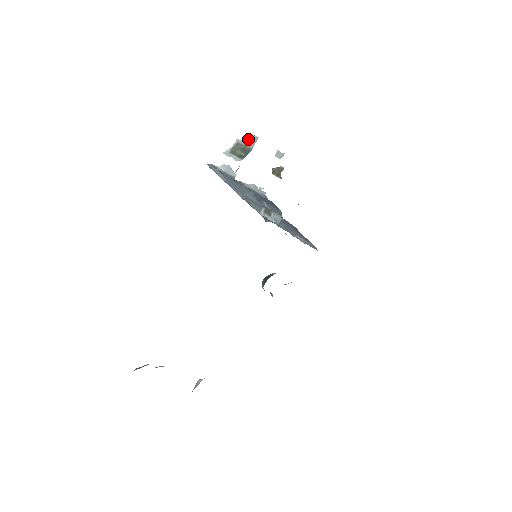
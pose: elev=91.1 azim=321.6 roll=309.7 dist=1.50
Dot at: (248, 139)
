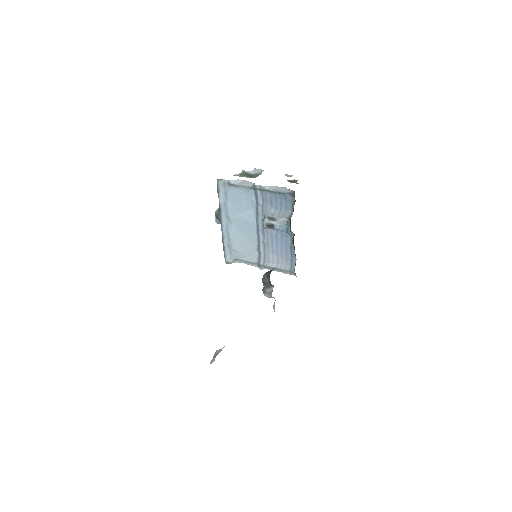
Dot at: (254, 170)
